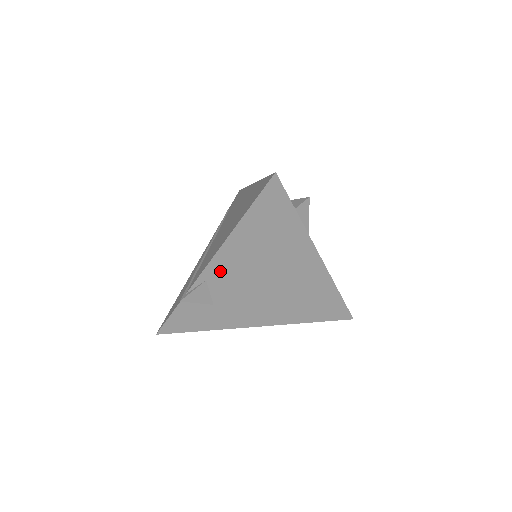
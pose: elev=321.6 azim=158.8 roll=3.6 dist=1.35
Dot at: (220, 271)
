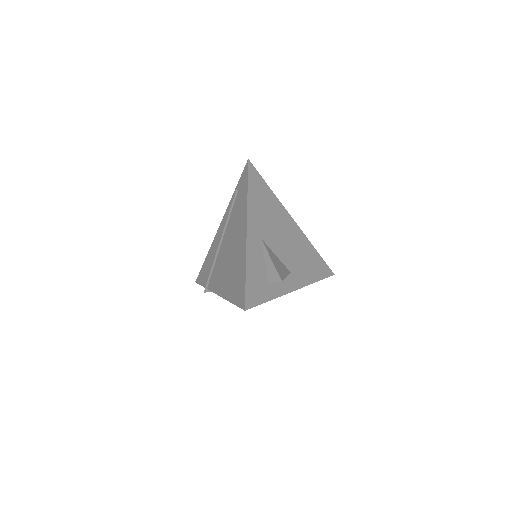
Dot at: occluded
